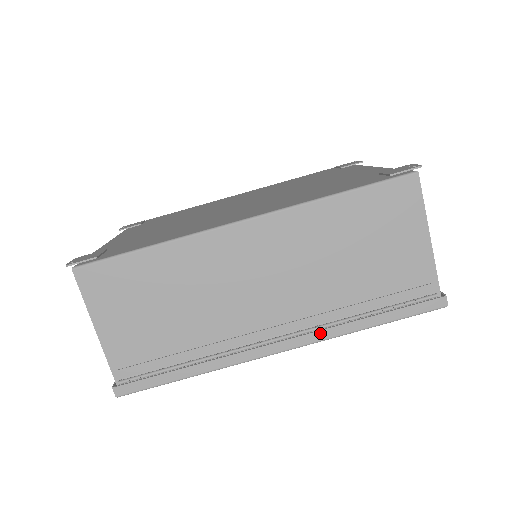
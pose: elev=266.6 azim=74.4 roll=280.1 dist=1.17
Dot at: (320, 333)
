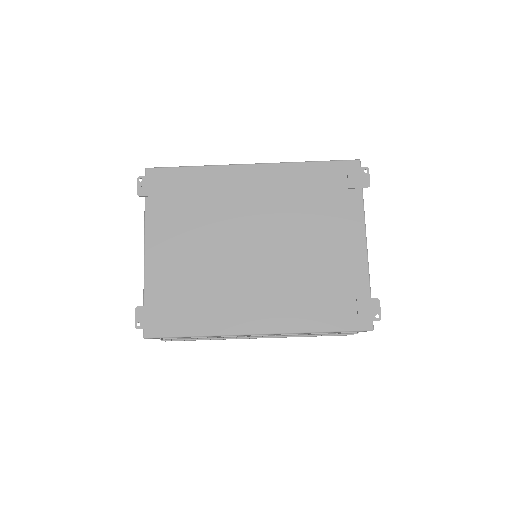
Dot at: (284, 337)
